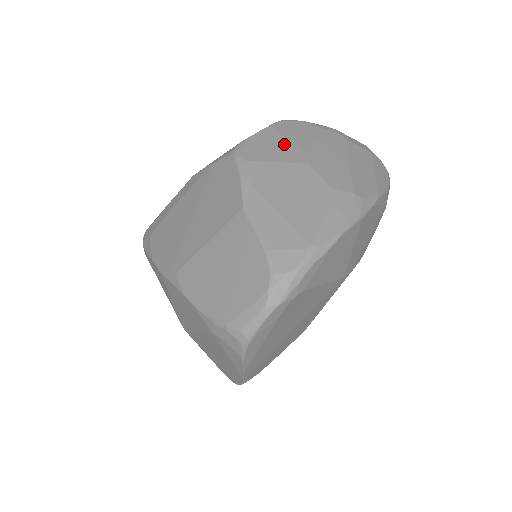
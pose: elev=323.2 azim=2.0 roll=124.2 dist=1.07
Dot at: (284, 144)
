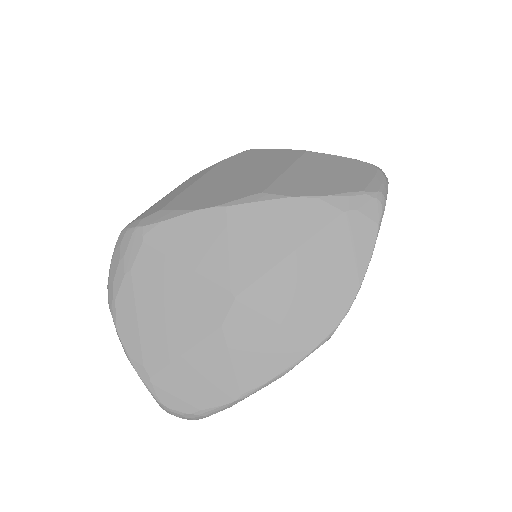
Dot at: occluded
